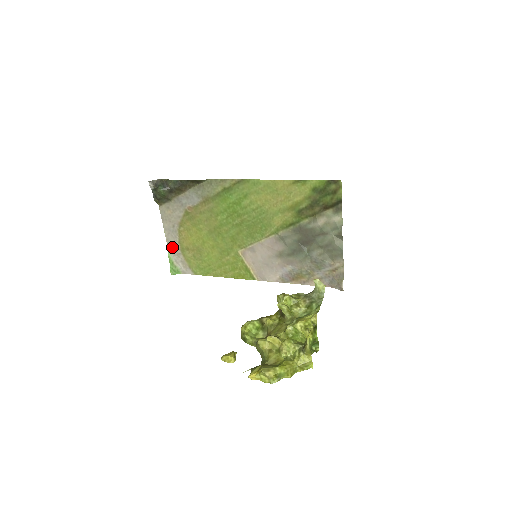
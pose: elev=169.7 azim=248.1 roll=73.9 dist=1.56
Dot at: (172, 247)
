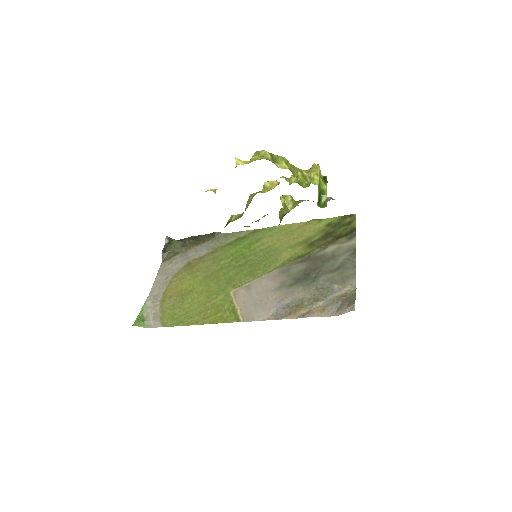
Dot at: (152, 299)
